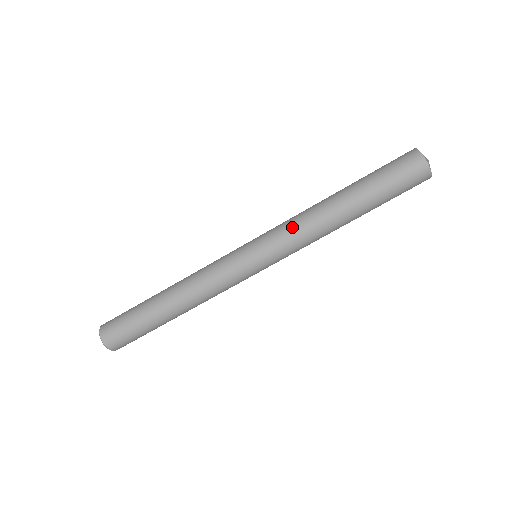
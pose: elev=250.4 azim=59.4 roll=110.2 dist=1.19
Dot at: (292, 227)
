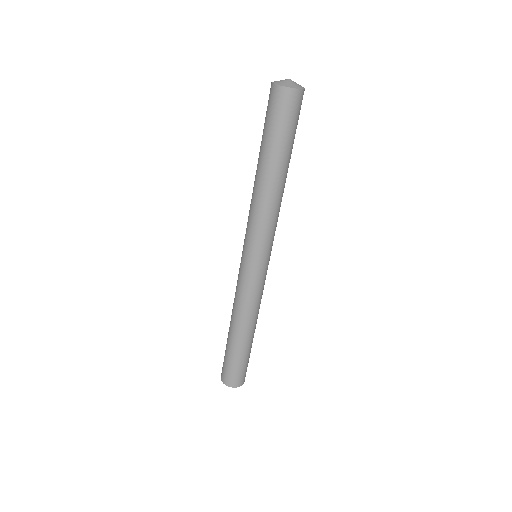
Dot at: (249, 218)
